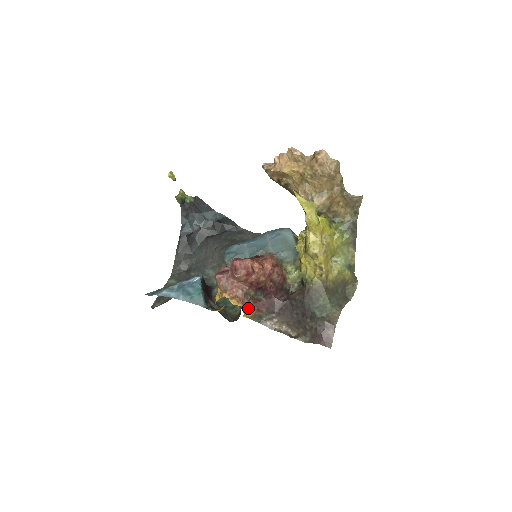
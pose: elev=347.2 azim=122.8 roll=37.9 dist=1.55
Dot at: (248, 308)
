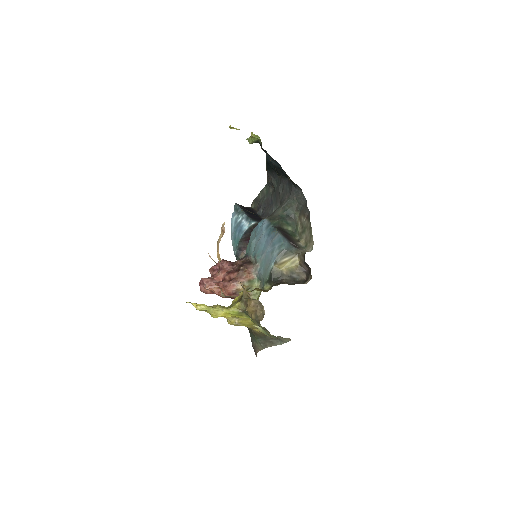
Dot at: occluded
